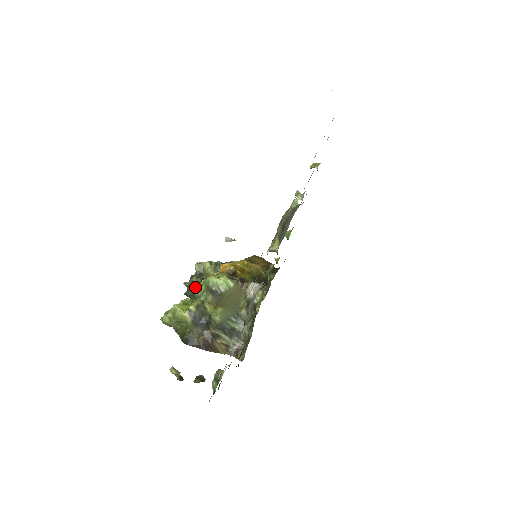
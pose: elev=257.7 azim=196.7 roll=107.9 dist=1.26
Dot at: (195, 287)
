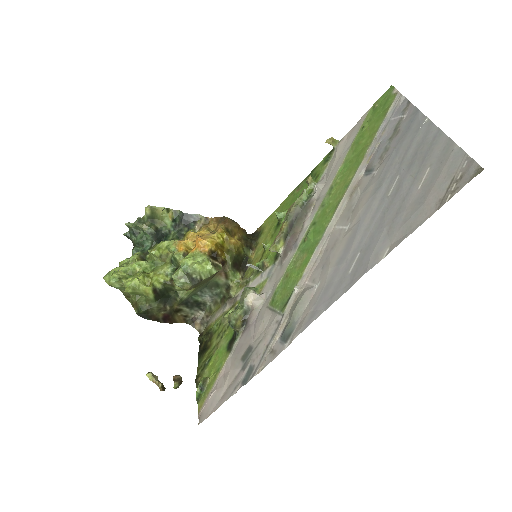
Dot at: (156, 252)
